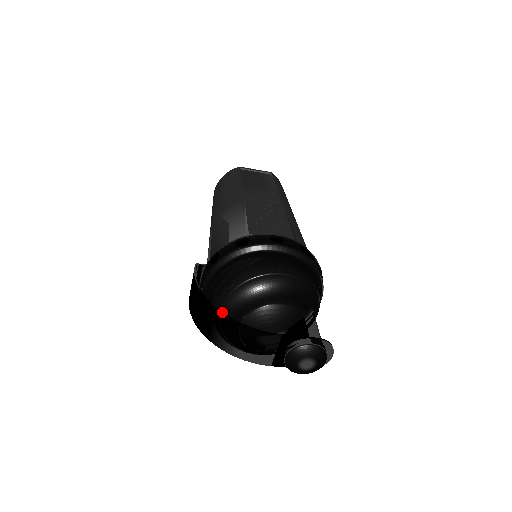
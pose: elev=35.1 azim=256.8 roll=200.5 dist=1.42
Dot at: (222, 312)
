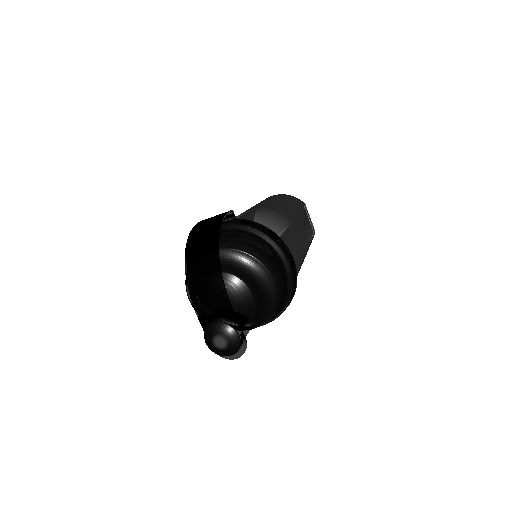
Dot at: occluded
